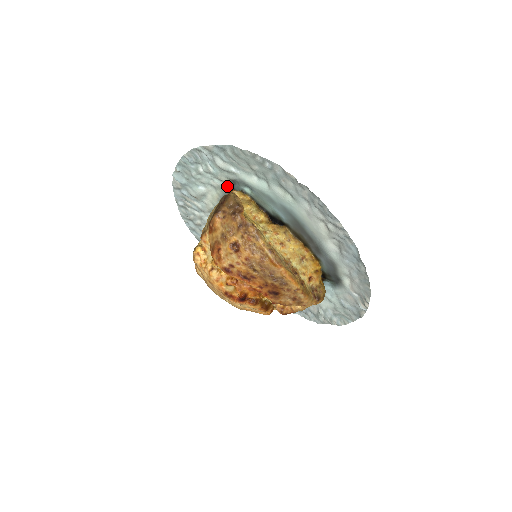
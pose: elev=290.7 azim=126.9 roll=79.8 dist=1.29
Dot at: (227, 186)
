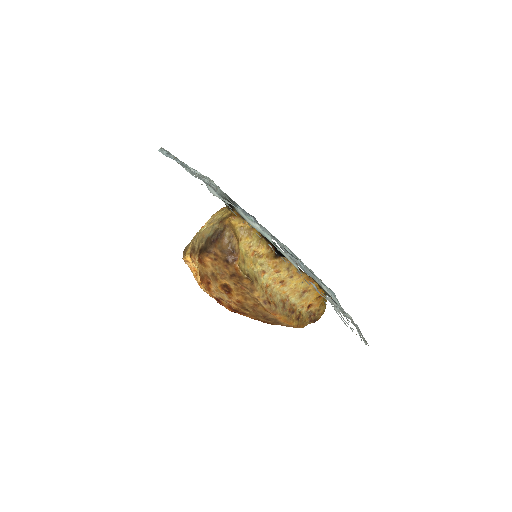
Dot at: (226, 194)
